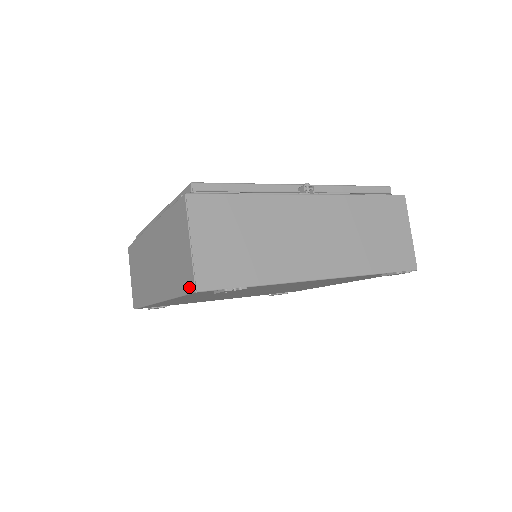
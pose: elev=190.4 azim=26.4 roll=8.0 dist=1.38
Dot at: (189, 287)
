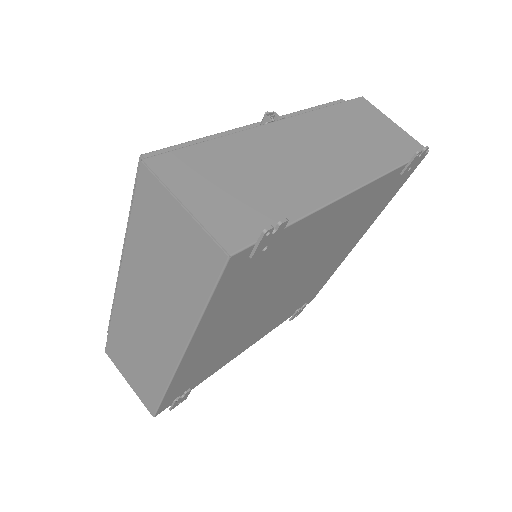
Dot at: (215, 265)
